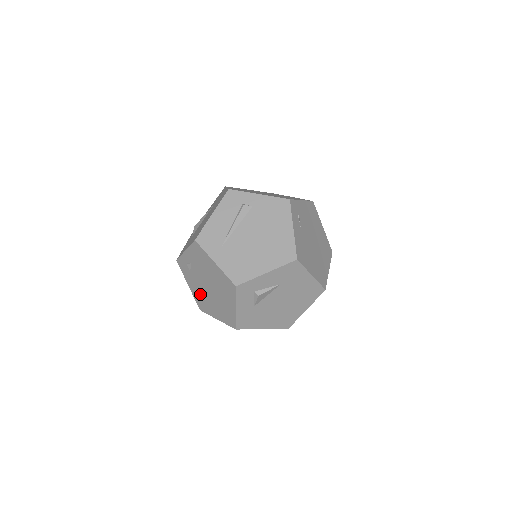
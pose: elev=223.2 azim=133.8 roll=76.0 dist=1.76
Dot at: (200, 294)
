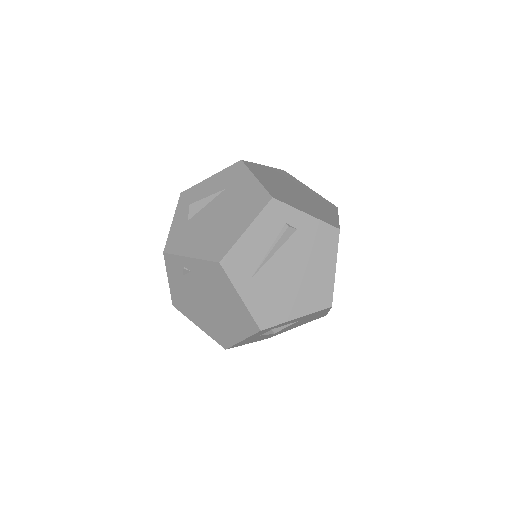
Dot at: (186, 298)
